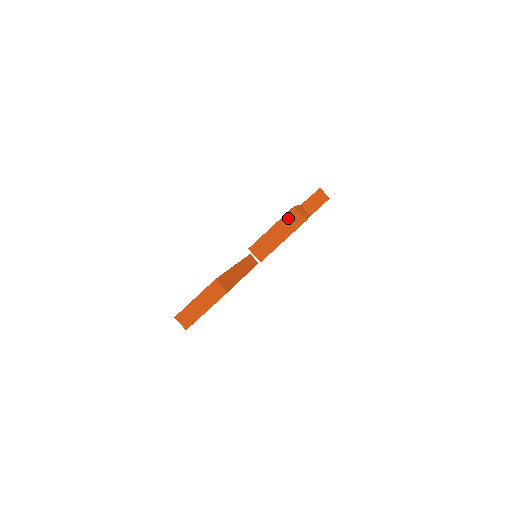
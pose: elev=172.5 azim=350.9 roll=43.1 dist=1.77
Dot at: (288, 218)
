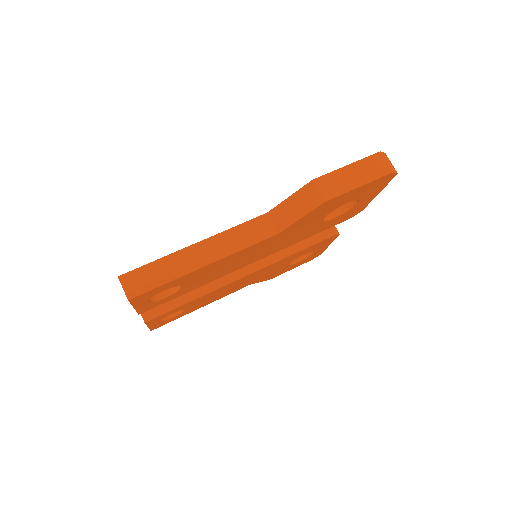
Dot at: occluded
